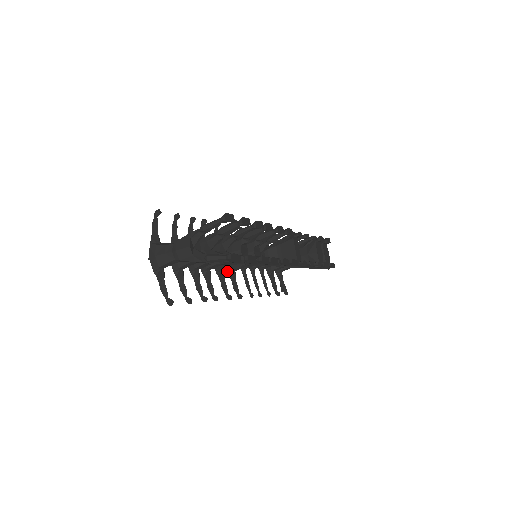
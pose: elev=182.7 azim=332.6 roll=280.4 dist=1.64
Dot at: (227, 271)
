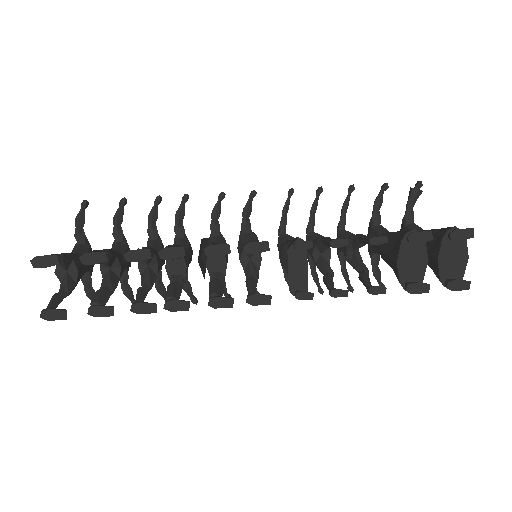
Dot at: occluded
